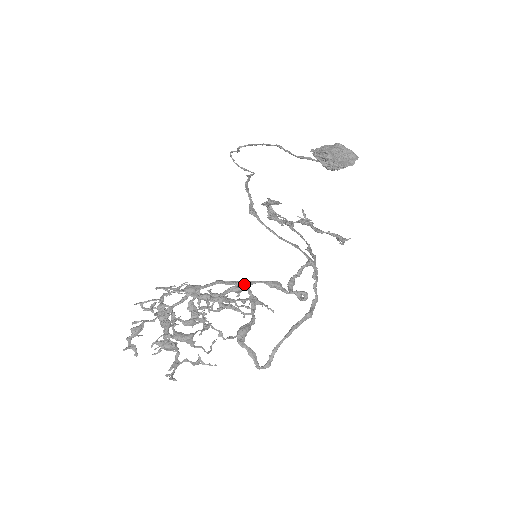
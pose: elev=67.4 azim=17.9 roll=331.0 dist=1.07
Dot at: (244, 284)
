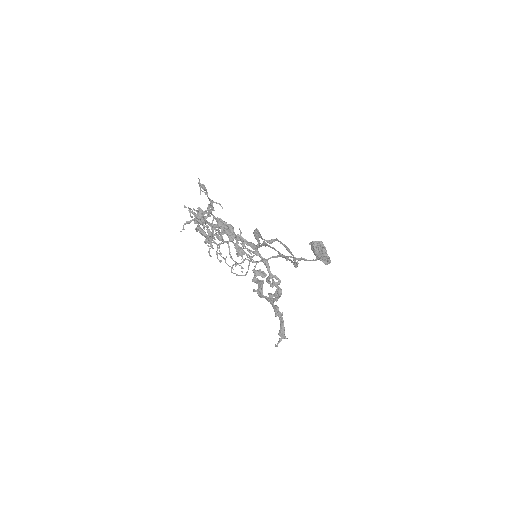
Dot at: (253, 243)
